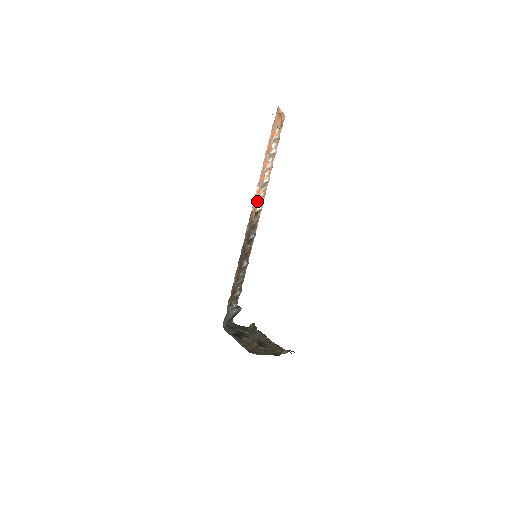
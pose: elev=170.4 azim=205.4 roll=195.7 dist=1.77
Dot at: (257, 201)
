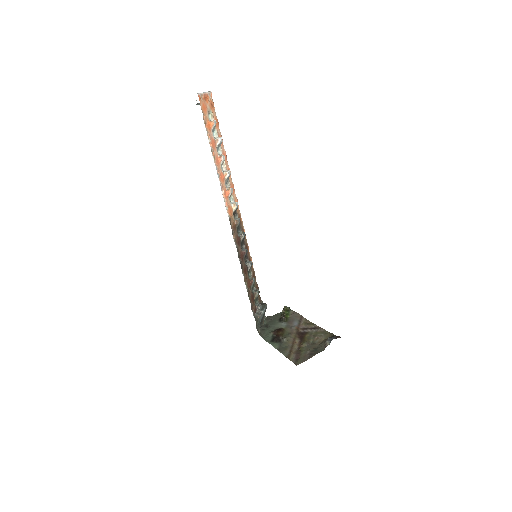
Dot at: (229, 203)
